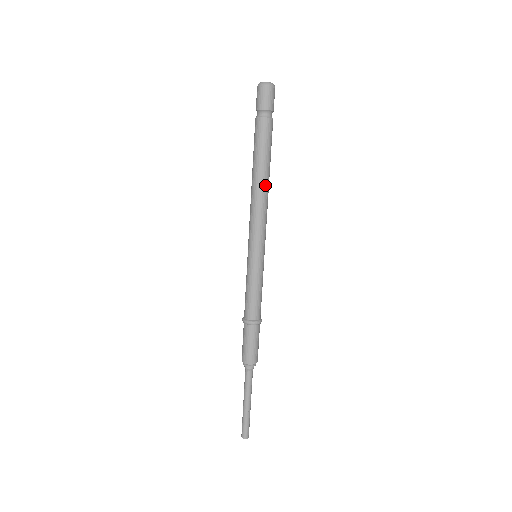
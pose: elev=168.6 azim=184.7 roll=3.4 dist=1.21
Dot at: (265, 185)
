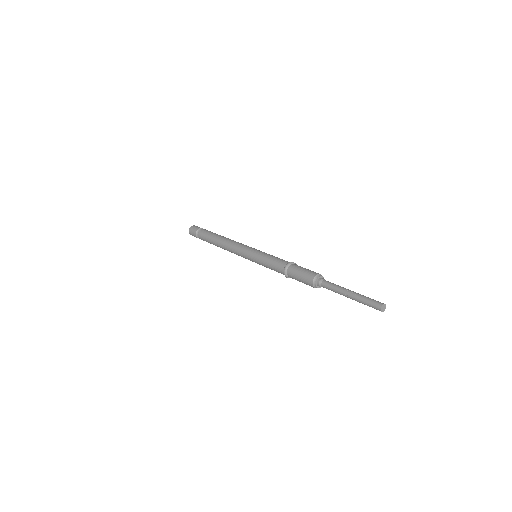
Dot at: (224, 239)
